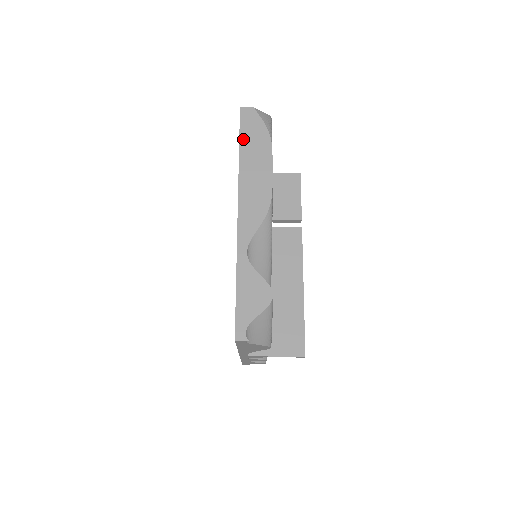
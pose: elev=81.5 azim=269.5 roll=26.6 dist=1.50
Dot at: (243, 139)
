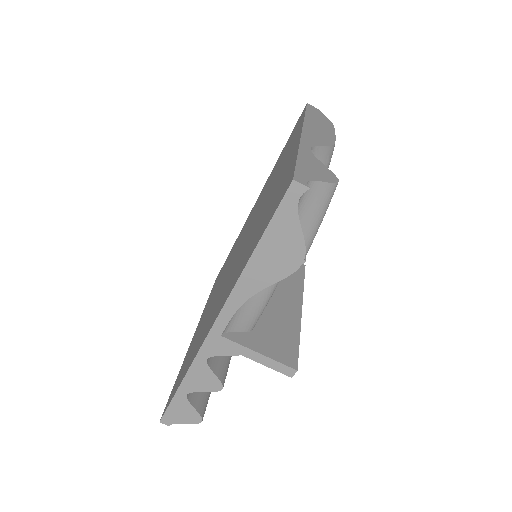
Dot at: (309, 112)
